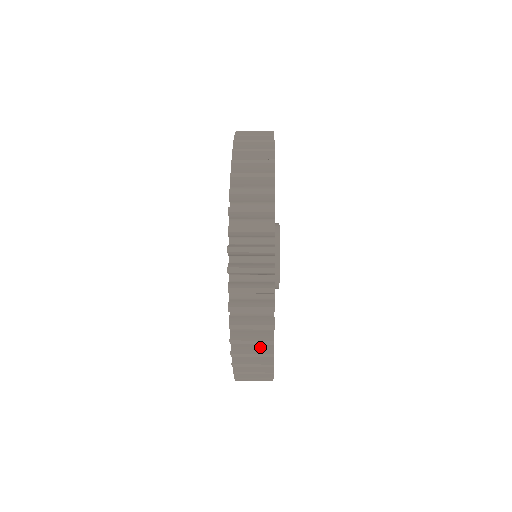
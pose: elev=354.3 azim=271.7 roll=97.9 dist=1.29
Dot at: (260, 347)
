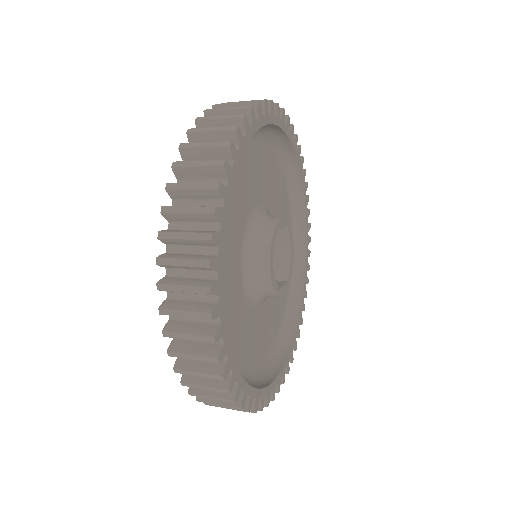
Dot at: (199, 231)
